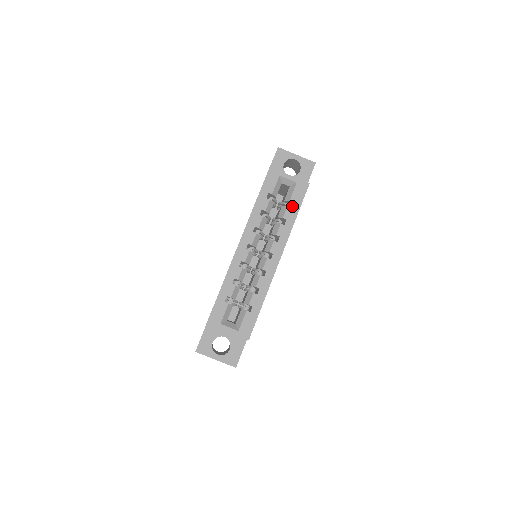
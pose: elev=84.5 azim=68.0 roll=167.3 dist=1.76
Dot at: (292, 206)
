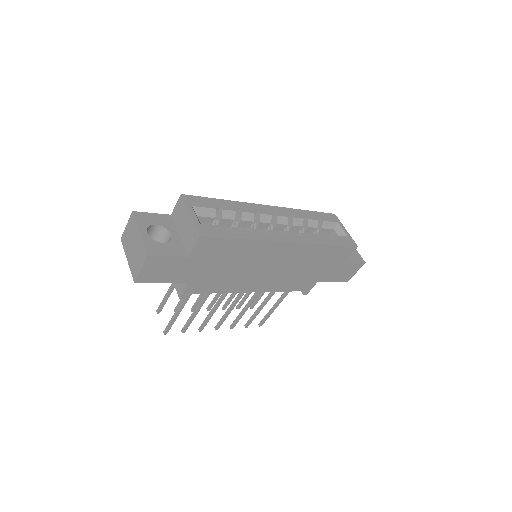
Dot at: (332, 238)
